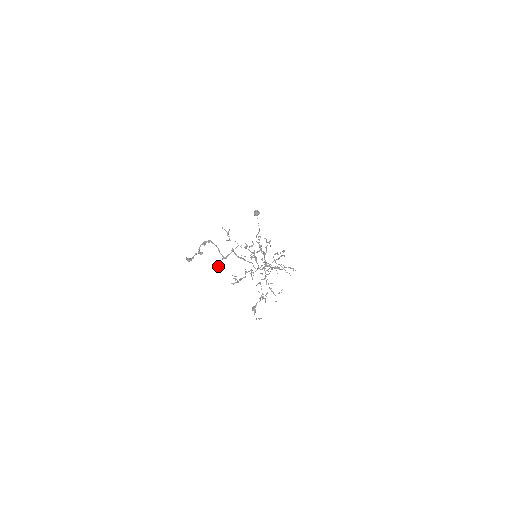
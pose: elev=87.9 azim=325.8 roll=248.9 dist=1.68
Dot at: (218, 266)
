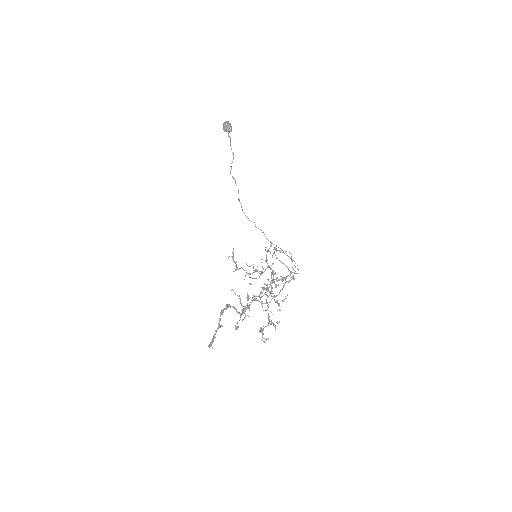
Dot at: (236, 326)
